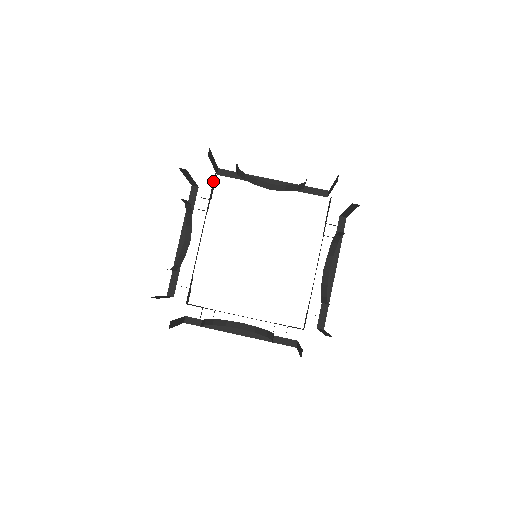
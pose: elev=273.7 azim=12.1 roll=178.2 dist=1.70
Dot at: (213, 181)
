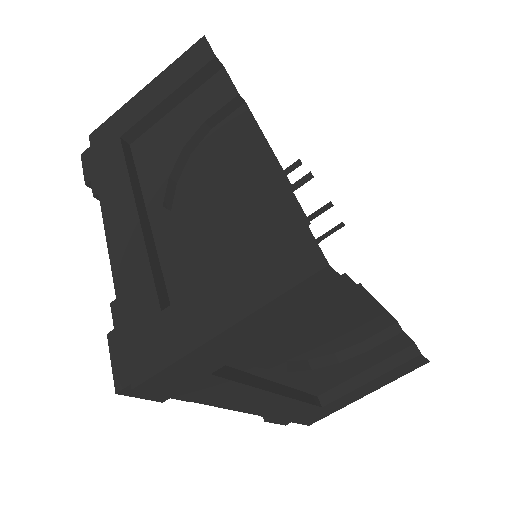
Dot at: occluded
